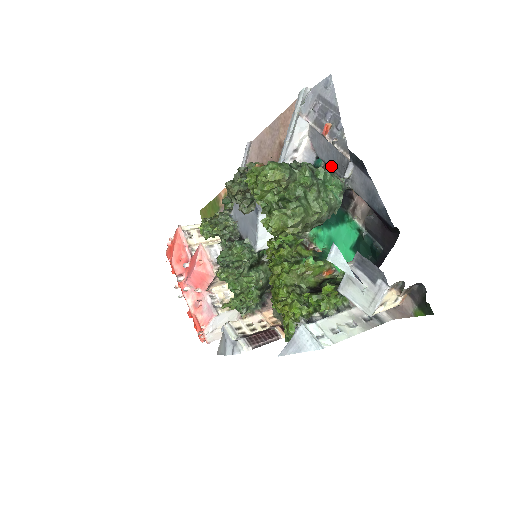
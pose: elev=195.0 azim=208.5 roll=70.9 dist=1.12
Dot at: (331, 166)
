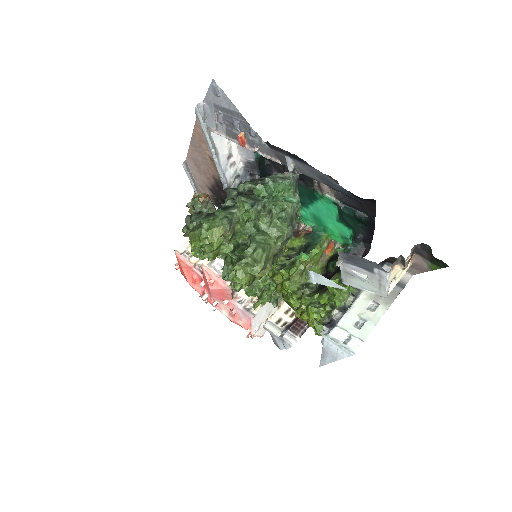
Dot at: occluded
